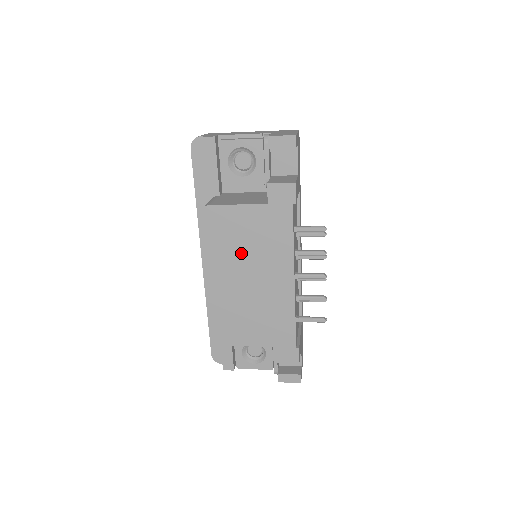
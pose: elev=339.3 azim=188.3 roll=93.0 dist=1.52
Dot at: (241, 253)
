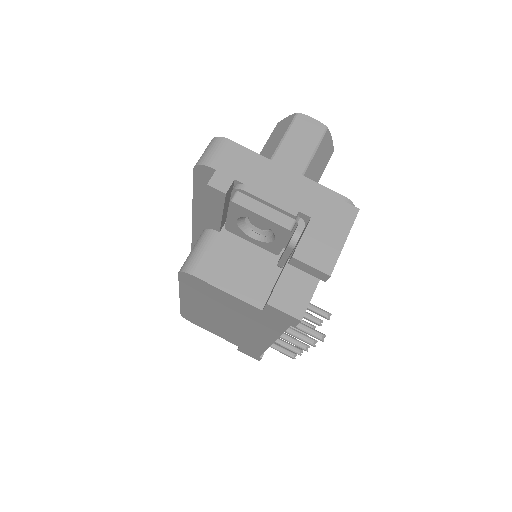
Dot at: (222, 309)
